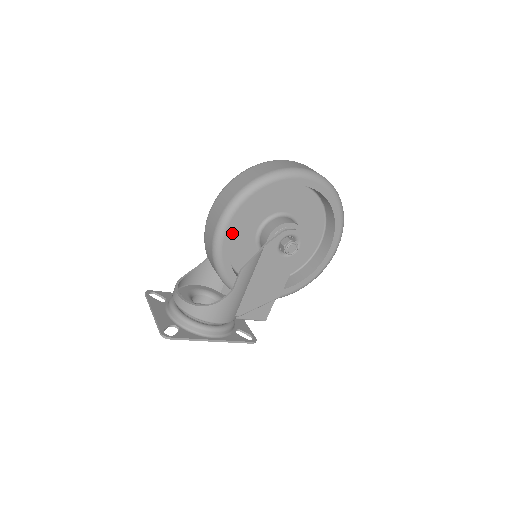
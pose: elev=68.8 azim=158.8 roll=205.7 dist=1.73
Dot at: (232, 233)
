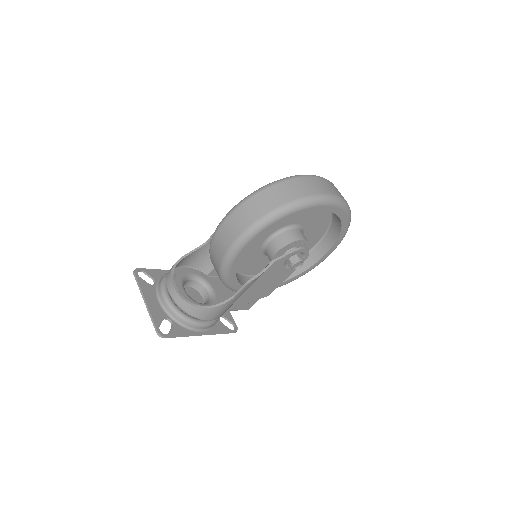
Dot at: occluded
